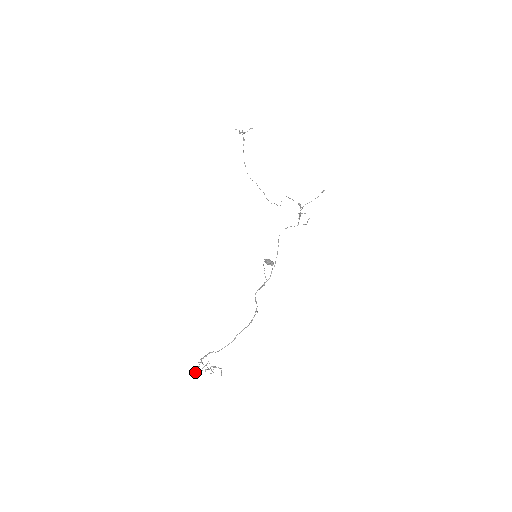
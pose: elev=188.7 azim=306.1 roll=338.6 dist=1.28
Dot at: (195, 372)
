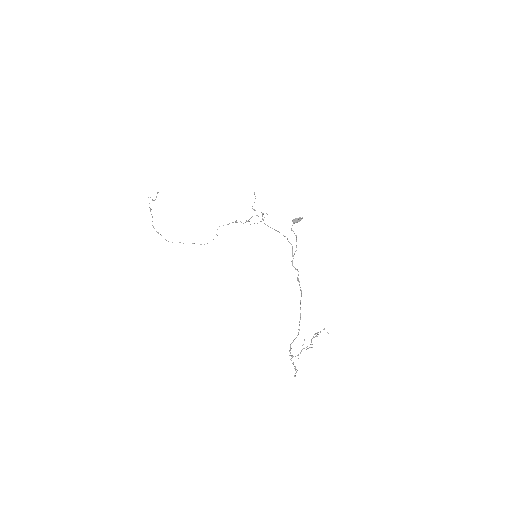
Dot at: (295, 369)
